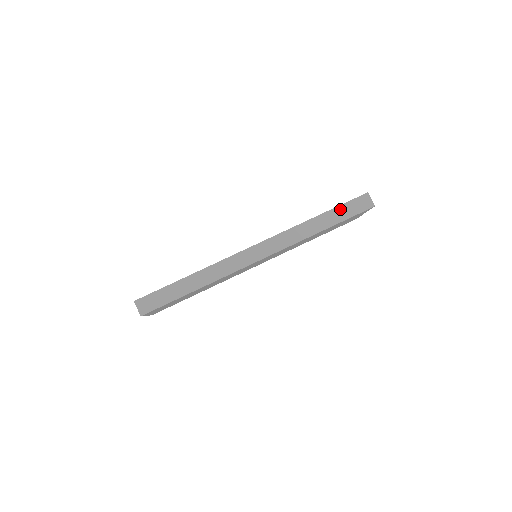
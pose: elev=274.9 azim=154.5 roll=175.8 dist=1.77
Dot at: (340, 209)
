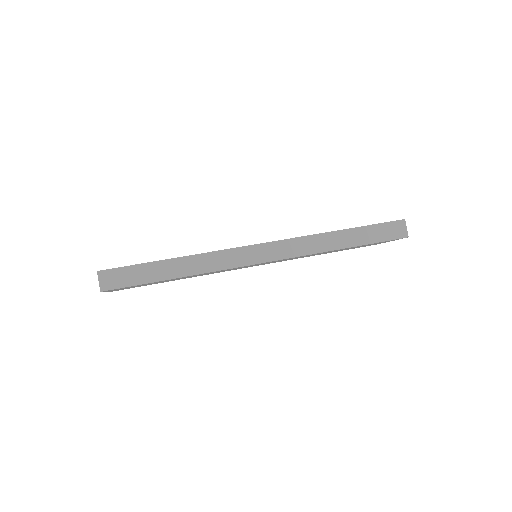
Dot at: (369, 229)
